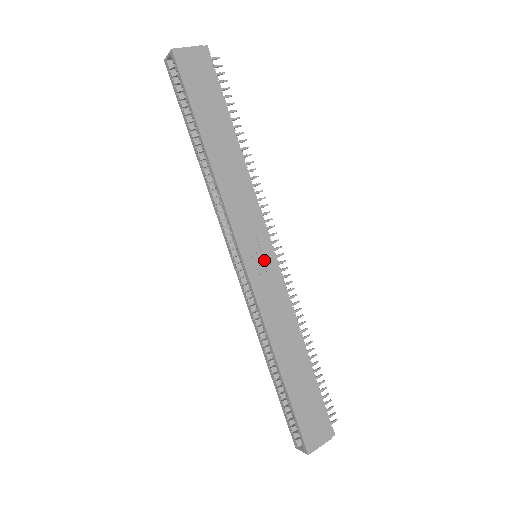
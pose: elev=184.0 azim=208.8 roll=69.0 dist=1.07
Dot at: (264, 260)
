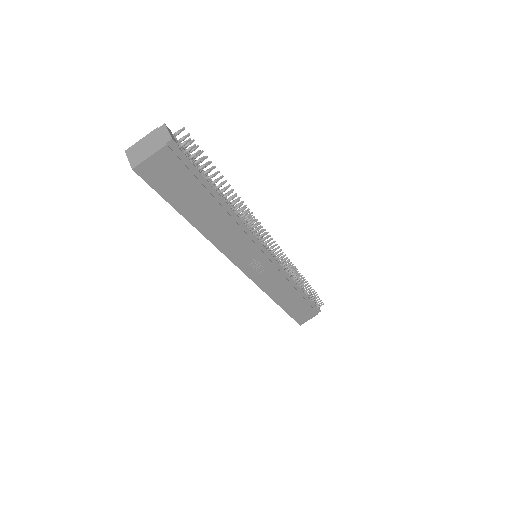
Dot at: (262, 265)
